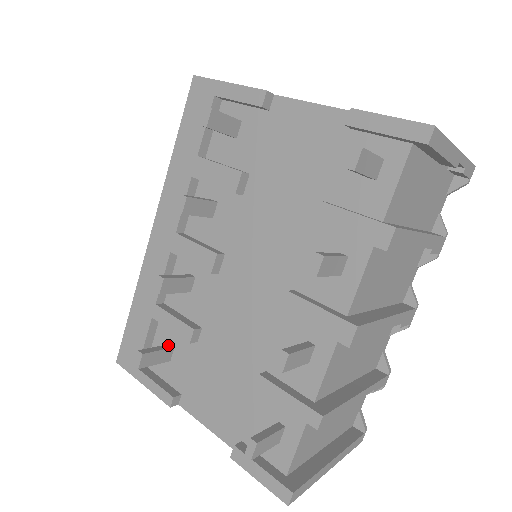
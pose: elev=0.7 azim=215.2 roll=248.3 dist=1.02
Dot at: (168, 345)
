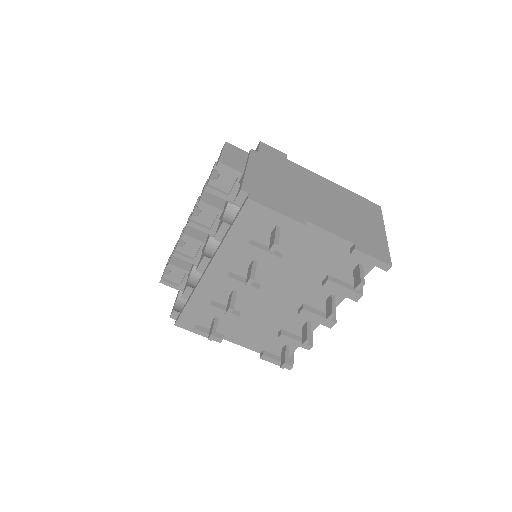
Dot at: (216, 318)
